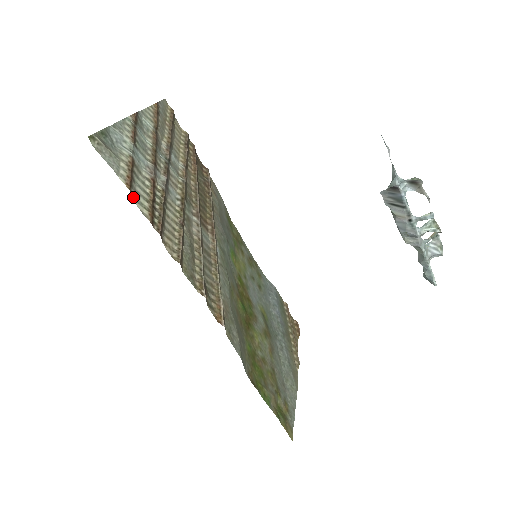
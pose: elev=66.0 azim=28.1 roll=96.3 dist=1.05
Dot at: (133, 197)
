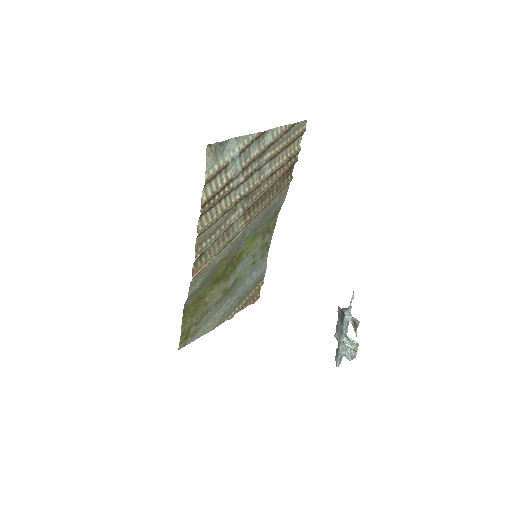
Dot at: (204, 188)
